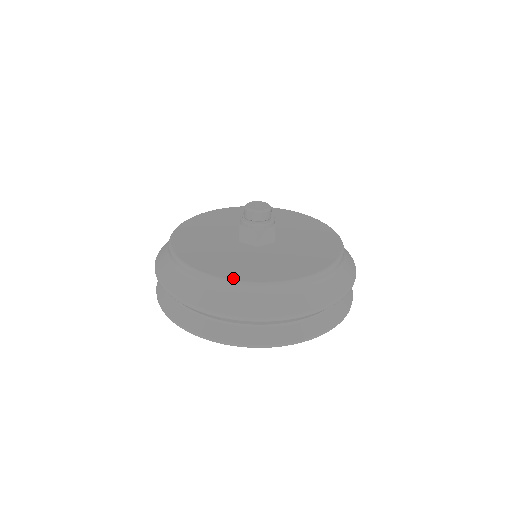
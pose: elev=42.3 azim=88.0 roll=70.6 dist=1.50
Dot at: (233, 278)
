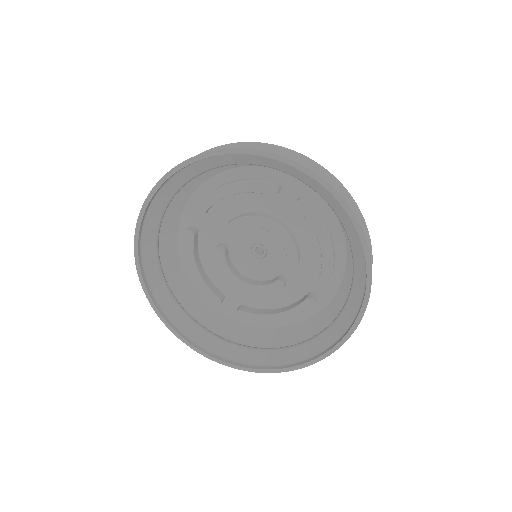
Dot at: occluded
